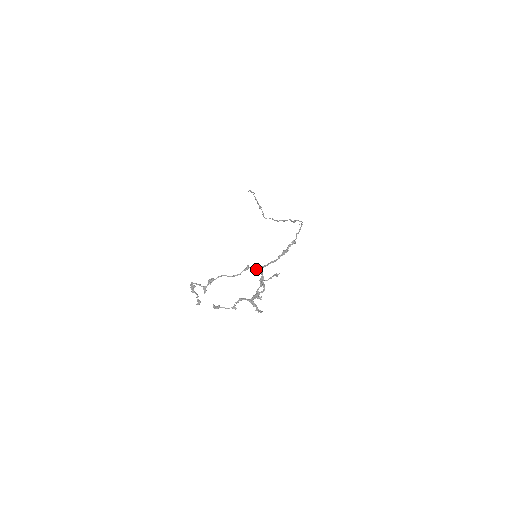
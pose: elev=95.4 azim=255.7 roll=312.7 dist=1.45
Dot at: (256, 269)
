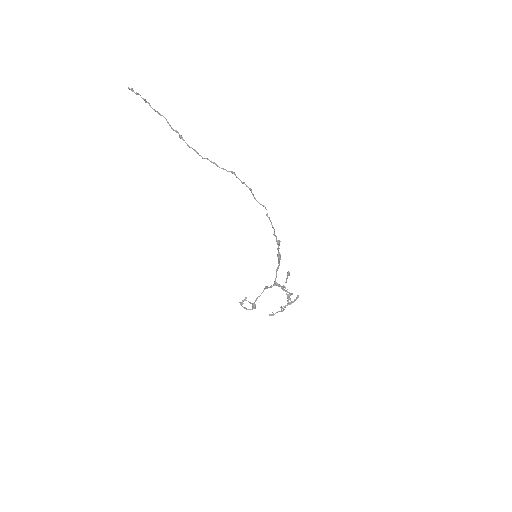
Dot at: occluded
